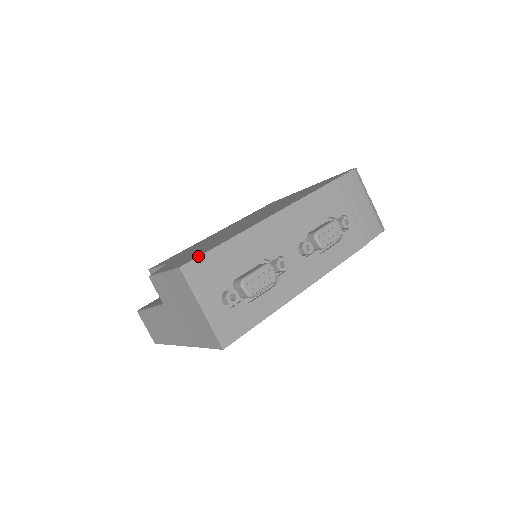
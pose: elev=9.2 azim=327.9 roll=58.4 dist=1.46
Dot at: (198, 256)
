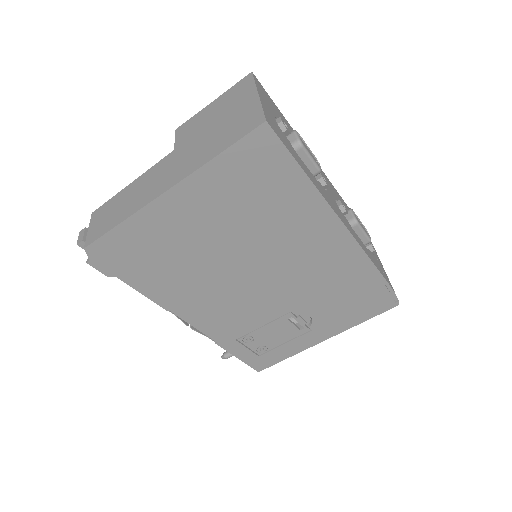
Dot at: occluded
